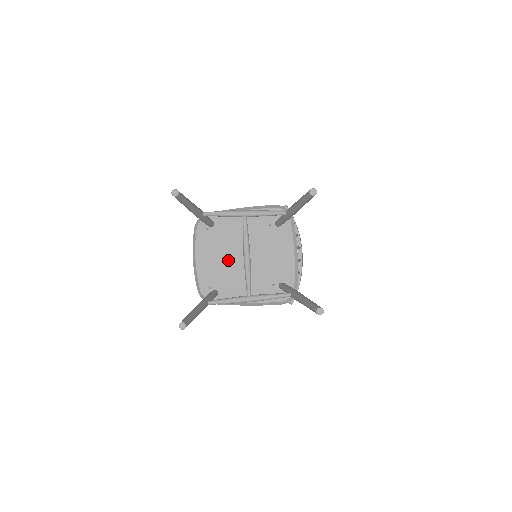
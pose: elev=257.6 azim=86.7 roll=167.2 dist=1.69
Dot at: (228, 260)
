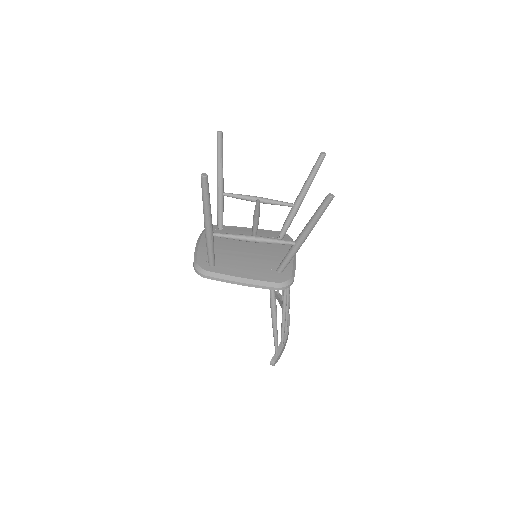
Dot at: (230, 247)
